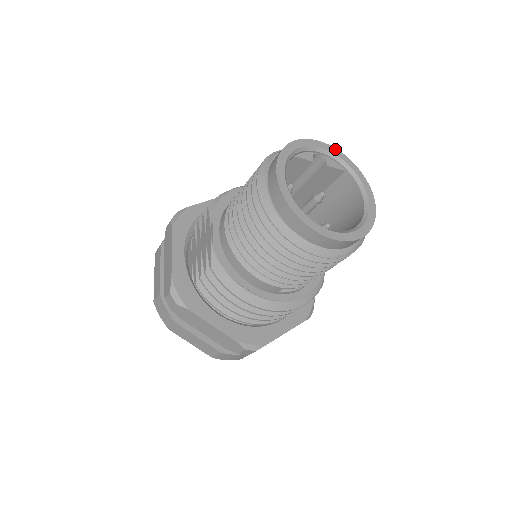
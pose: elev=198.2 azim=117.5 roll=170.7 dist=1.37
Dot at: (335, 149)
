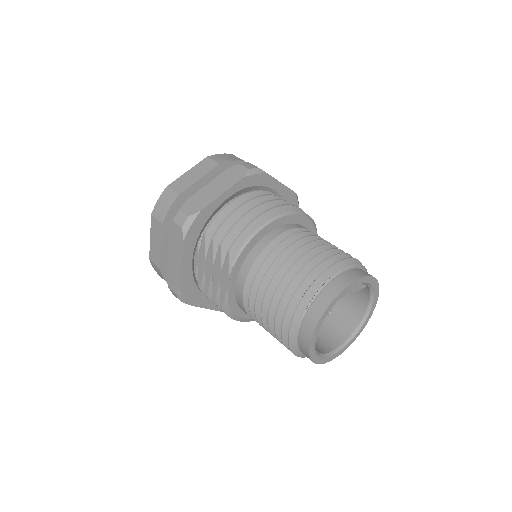
Dot at: (369, 277)
